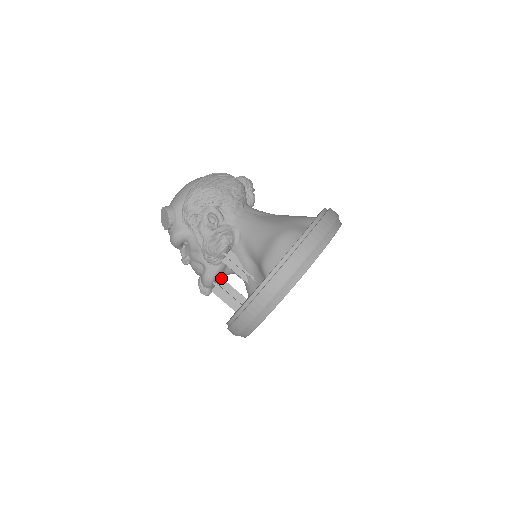
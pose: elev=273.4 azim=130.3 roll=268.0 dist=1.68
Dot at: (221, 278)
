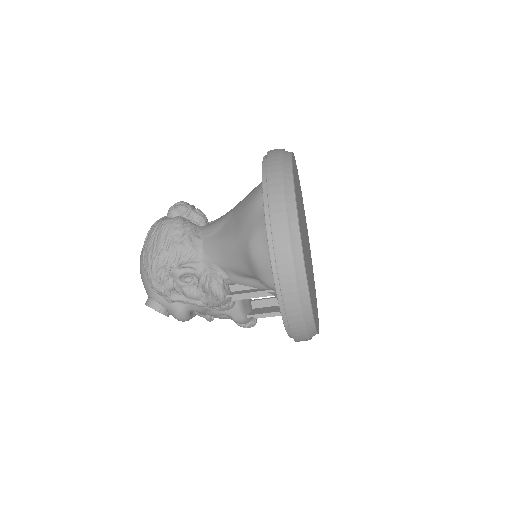
Dot at: (250, 302)
